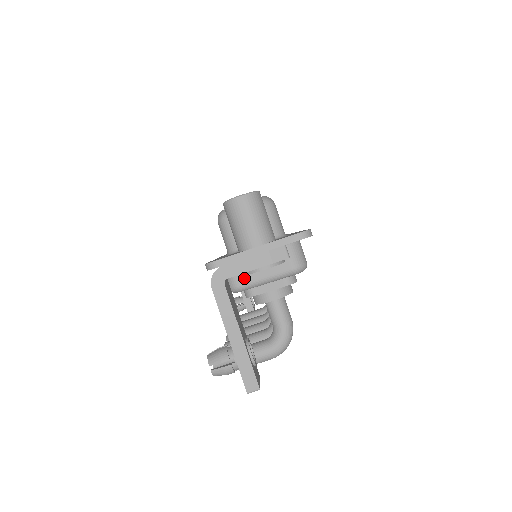
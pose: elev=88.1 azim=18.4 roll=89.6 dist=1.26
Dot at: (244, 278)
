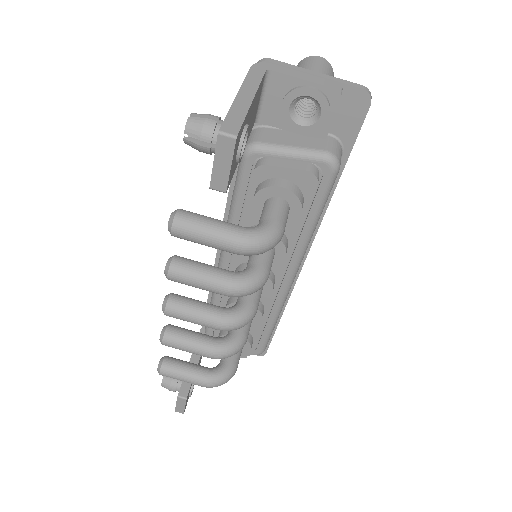
Dot at: (269, 139)
